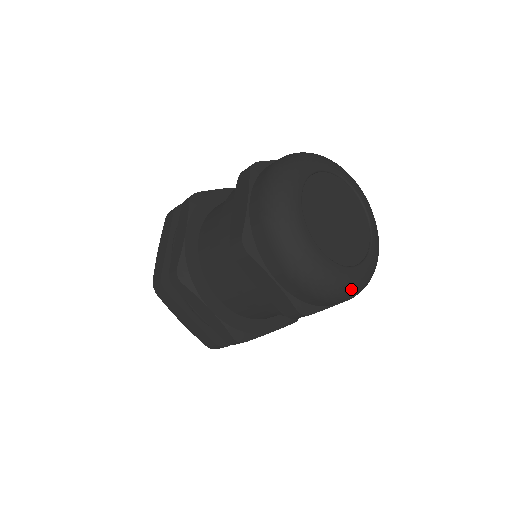
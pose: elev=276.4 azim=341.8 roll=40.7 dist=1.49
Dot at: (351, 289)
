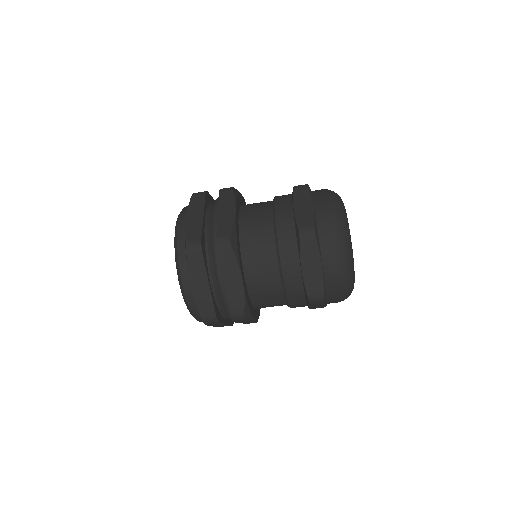
Dot at: occluded
